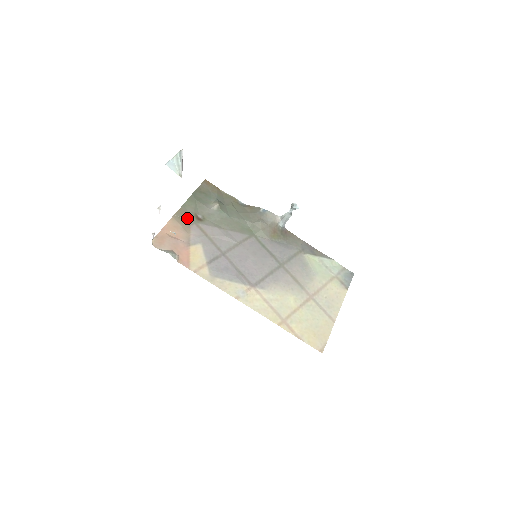
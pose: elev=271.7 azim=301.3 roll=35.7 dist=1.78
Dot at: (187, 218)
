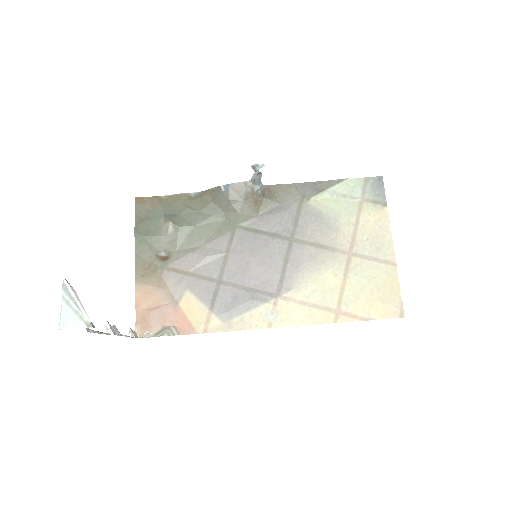
Dot at: (151, 269)
